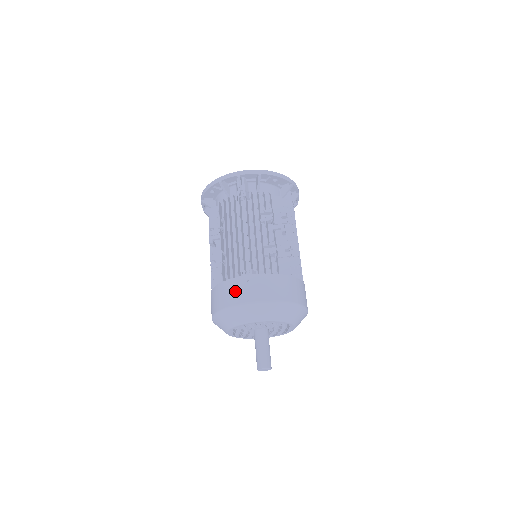
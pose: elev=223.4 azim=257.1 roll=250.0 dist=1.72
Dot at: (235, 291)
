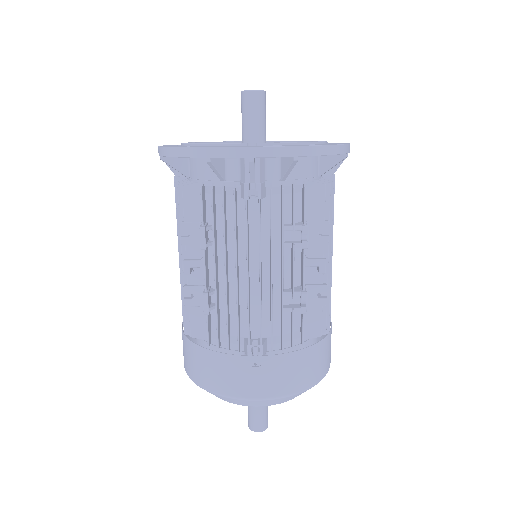
Dot at: (233, 377)
